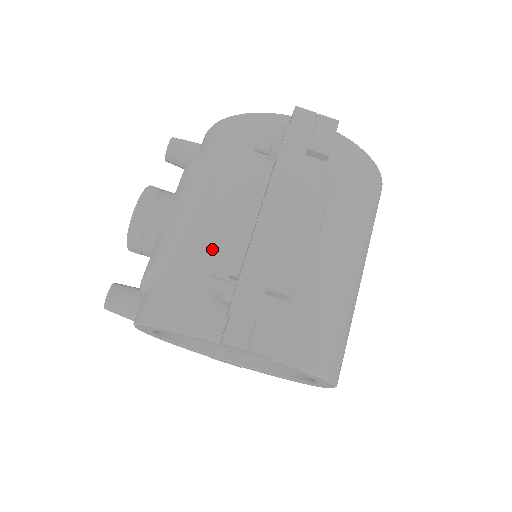
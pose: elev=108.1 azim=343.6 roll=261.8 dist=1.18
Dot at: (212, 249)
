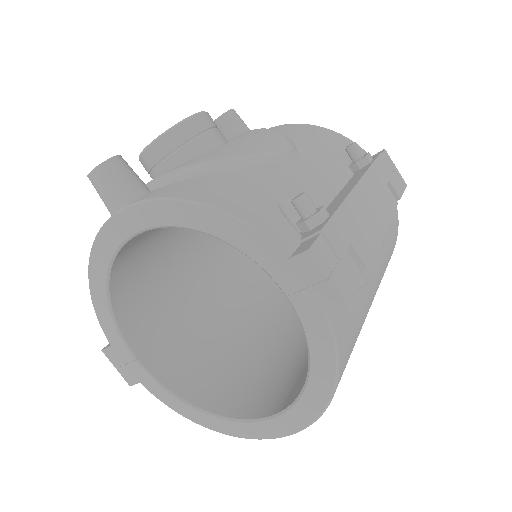
Dot at: (292, 183)
